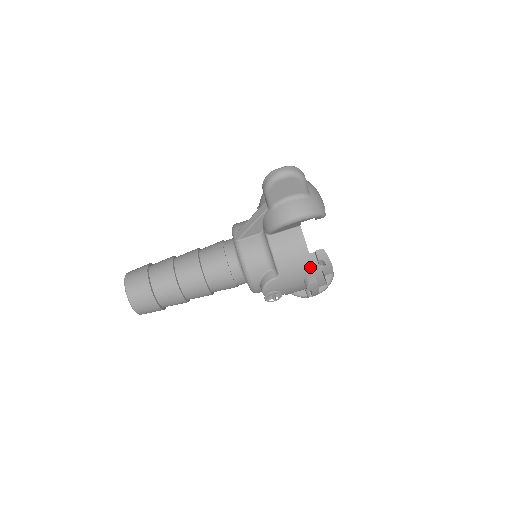
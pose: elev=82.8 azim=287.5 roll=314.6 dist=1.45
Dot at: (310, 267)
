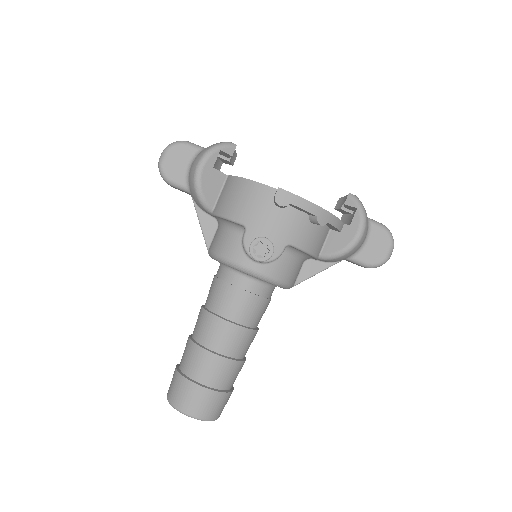
Dot at: (263, 188)
